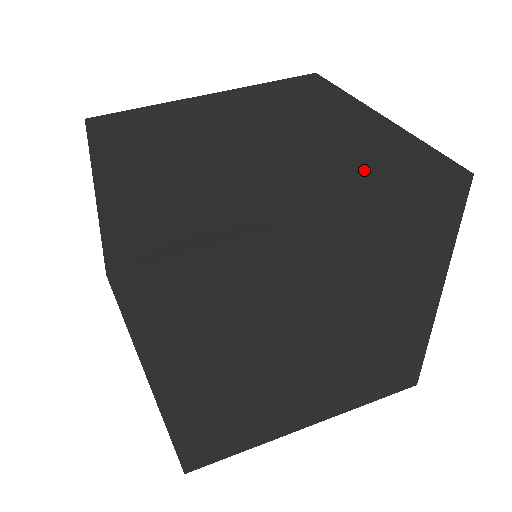
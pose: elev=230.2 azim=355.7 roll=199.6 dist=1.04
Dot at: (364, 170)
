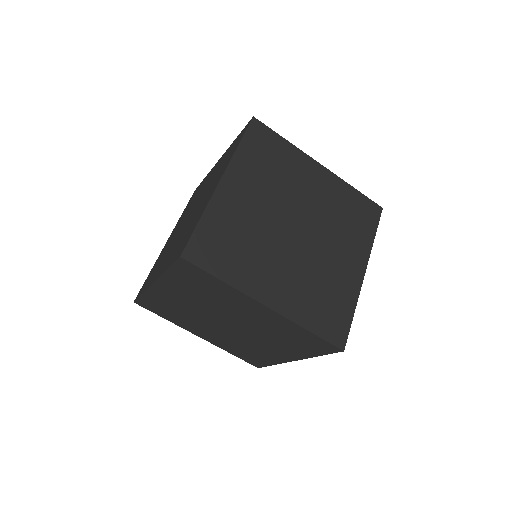
Dot at: (226, 160)
